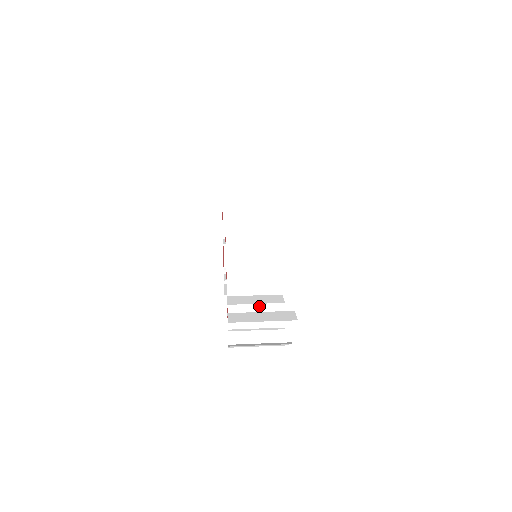
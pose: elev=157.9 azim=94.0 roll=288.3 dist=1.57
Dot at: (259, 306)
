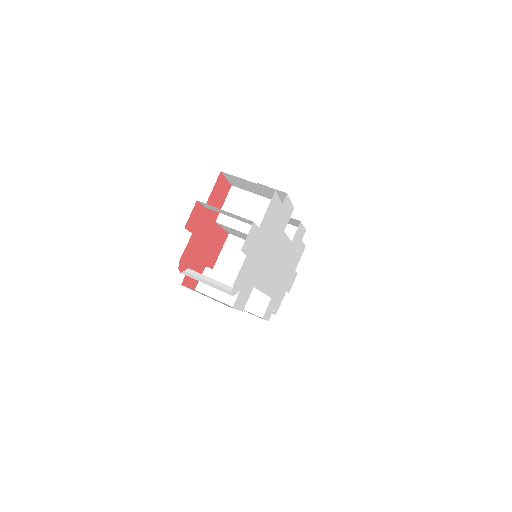
Dot at: (231, 280)
